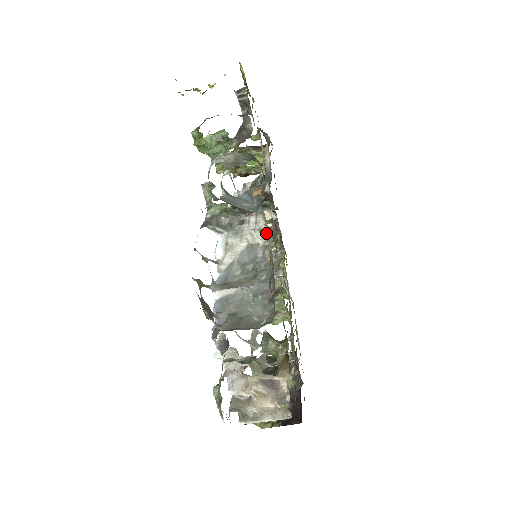
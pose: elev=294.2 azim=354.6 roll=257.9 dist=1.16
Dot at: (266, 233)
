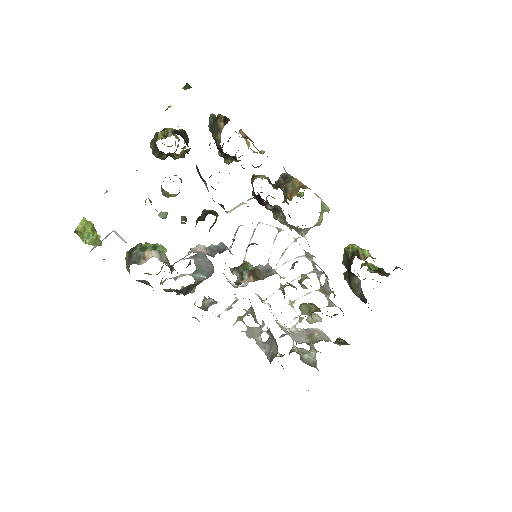
Dot at: occluded
